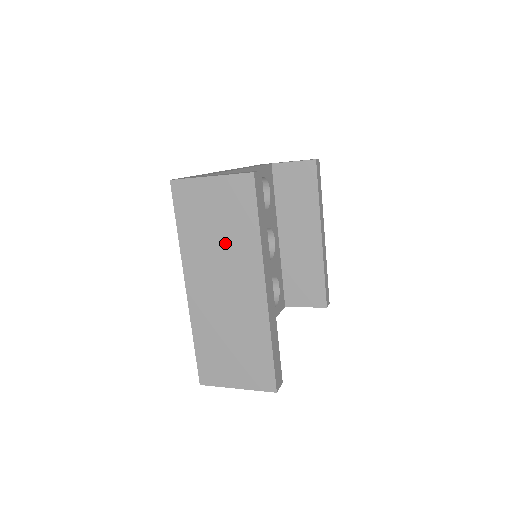
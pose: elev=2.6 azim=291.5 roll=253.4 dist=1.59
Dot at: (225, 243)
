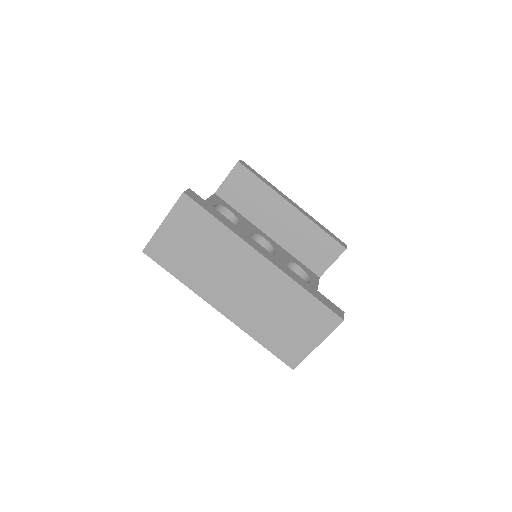
Dot at: (212, 255)
